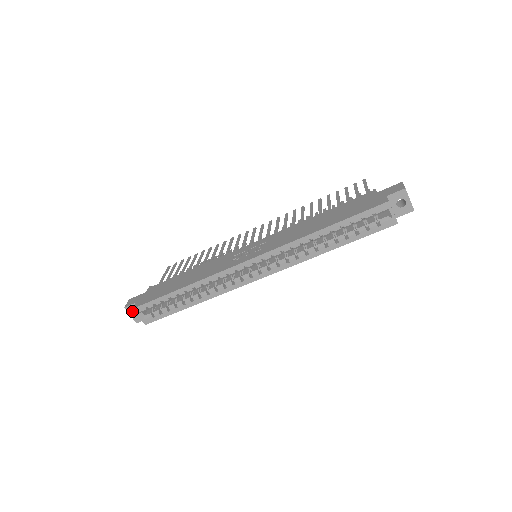
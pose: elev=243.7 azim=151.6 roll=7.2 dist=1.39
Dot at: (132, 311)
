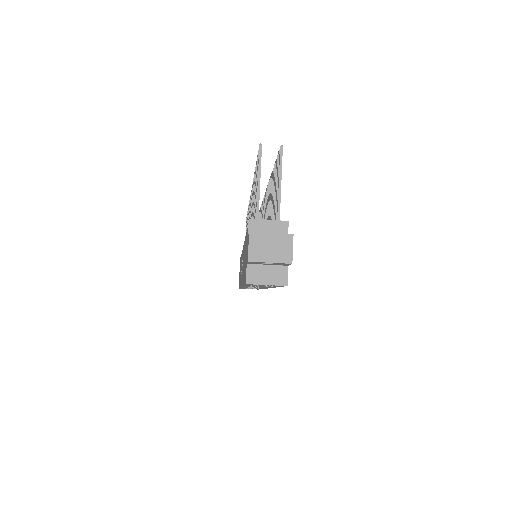
Dot at: occluded
